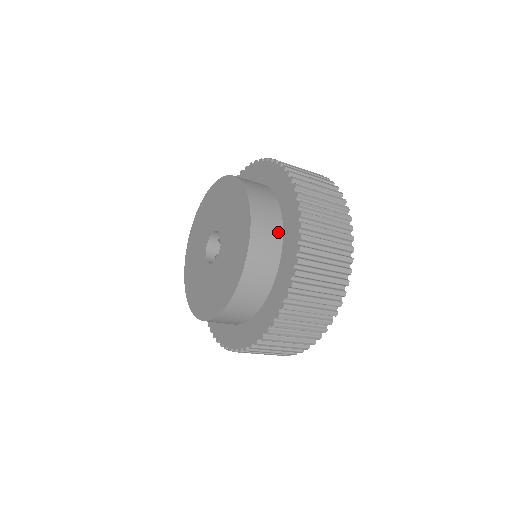
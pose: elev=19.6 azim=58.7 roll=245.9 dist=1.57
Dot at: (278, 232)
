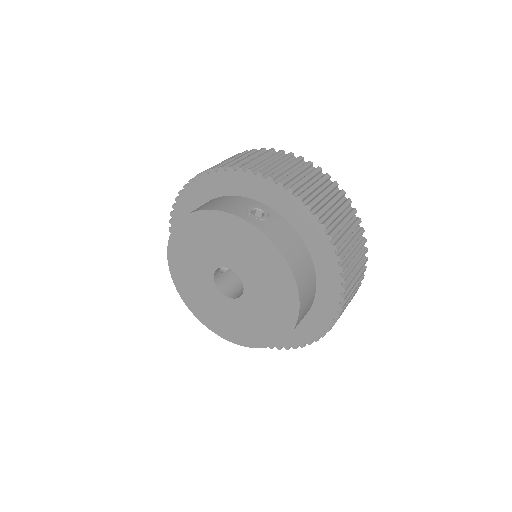
Dot at: occluded
